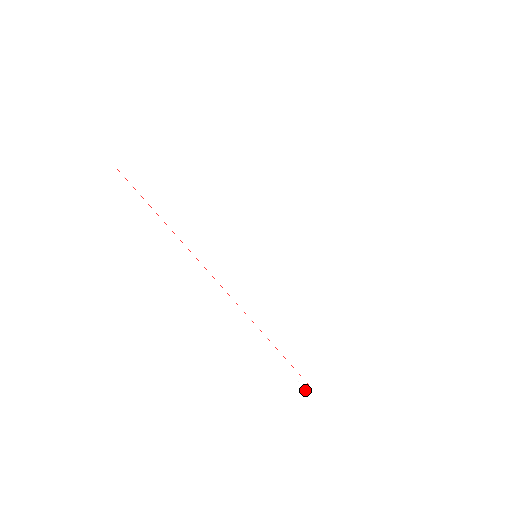
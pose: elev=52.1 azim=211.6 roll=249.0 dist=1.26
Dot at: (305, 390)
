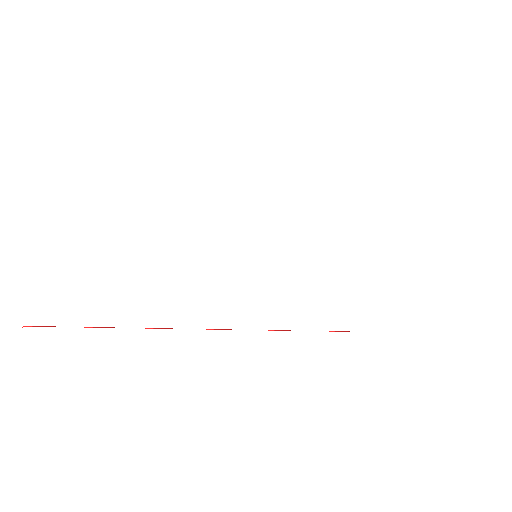
Dot at: (352, 338)
